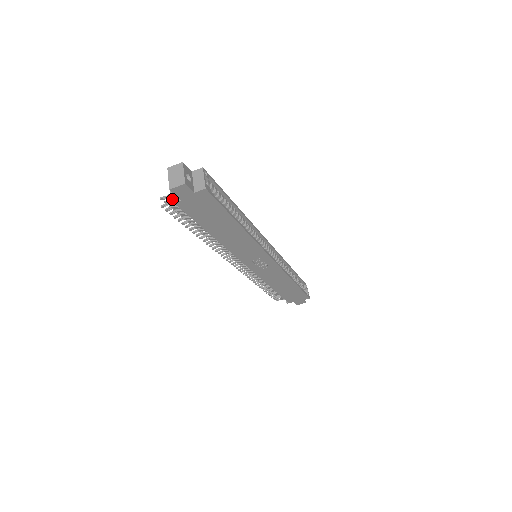
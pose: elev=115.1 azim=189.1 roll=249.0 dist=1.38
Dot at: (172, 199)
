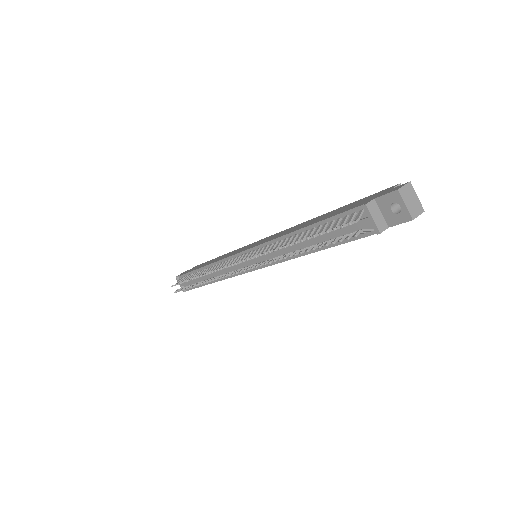
Dot at: (378, 226)
